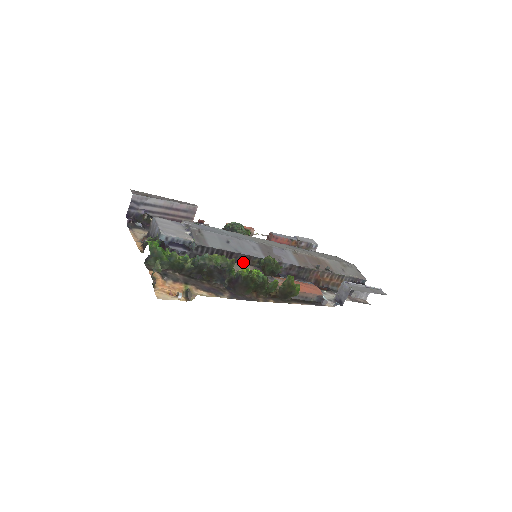
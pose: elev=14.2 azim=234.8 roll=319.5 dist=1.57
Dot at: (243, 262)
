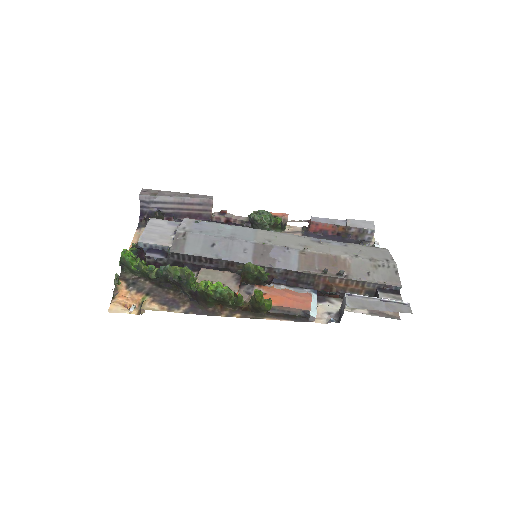
Dot at: (227, 267)
